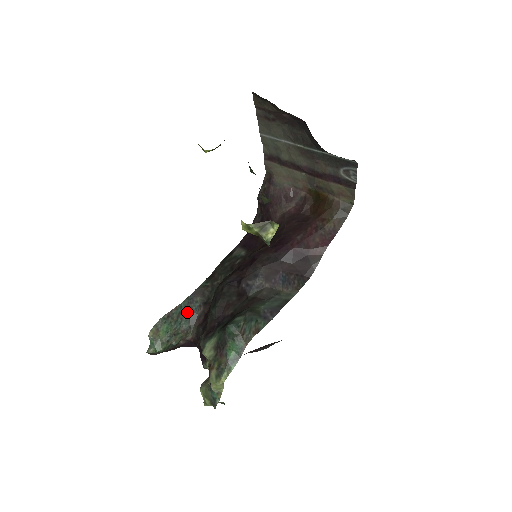
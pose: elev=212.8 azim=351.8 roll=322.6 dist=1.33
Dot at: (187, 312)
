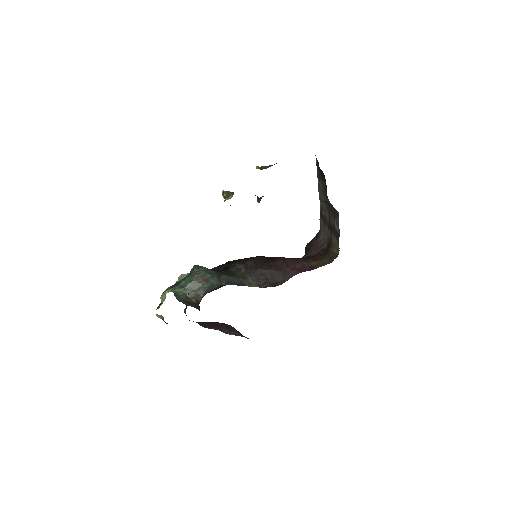
Dot at: (210, 283)
